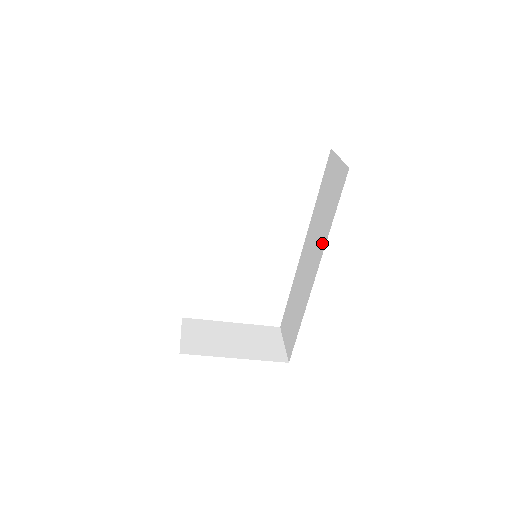
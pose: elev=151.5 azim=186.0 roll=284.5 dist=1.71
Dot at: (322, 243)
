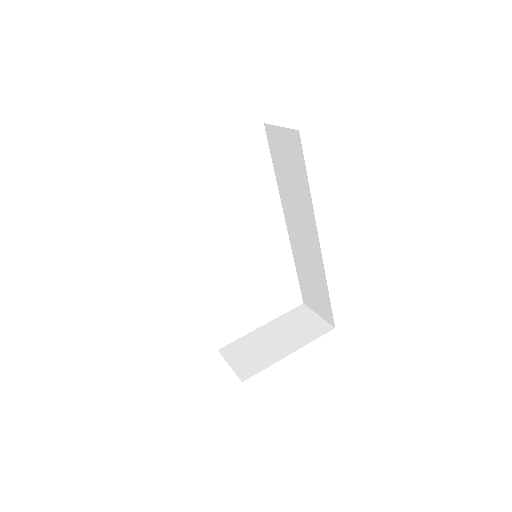
Dot at: (308, 210)
